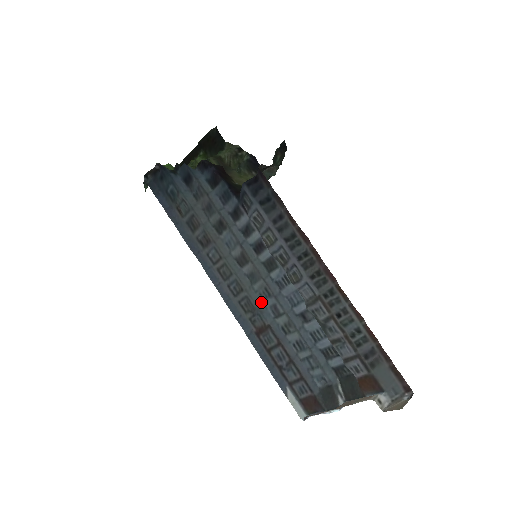
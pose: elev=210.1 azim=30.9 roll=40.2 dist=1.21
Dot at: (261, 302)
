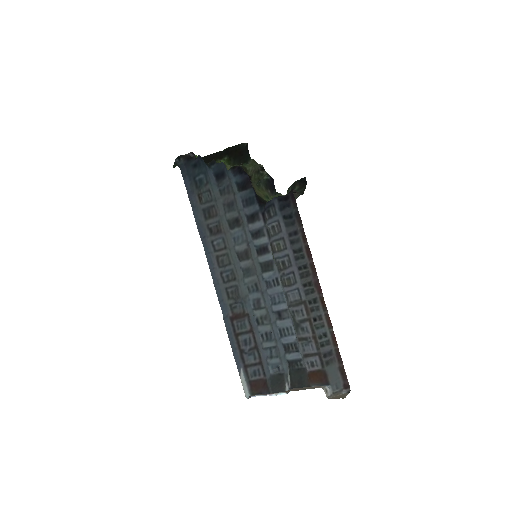
Dot at: (247, 294)
